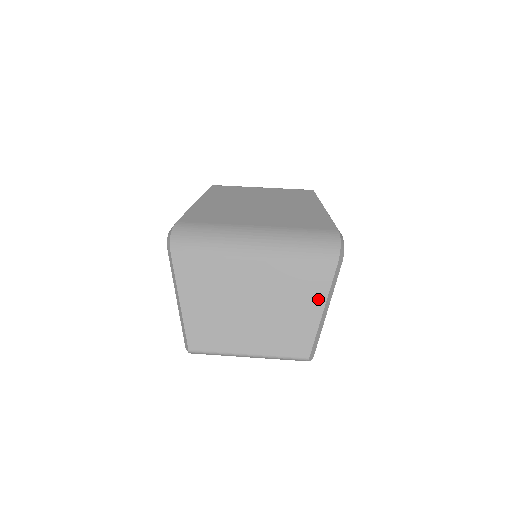
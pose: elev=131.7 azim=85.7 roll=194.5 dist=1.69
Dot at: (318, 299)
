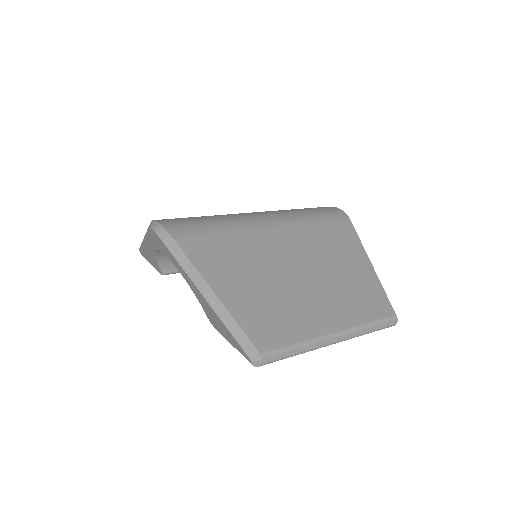
Dot at: (358, 253)
